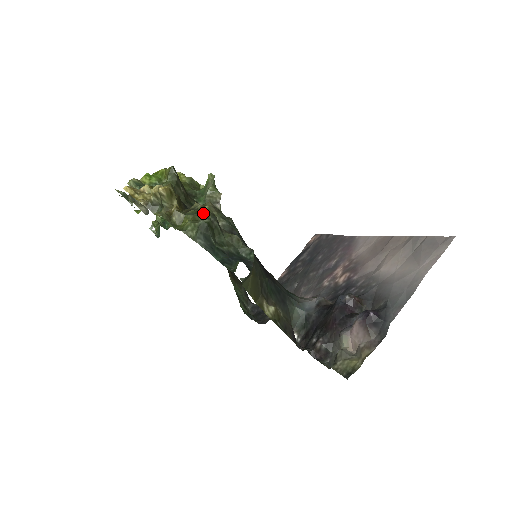
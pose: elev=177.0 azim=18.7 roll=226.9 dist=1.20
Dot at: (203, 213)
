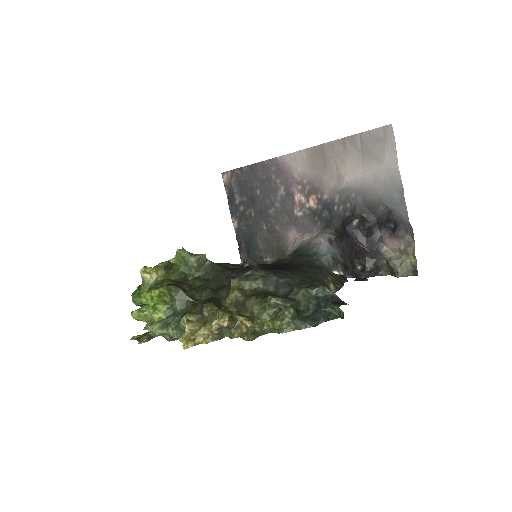
Dot at: (272, 305)
